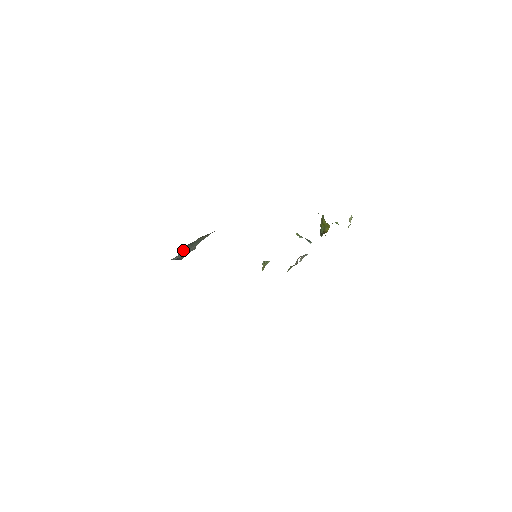
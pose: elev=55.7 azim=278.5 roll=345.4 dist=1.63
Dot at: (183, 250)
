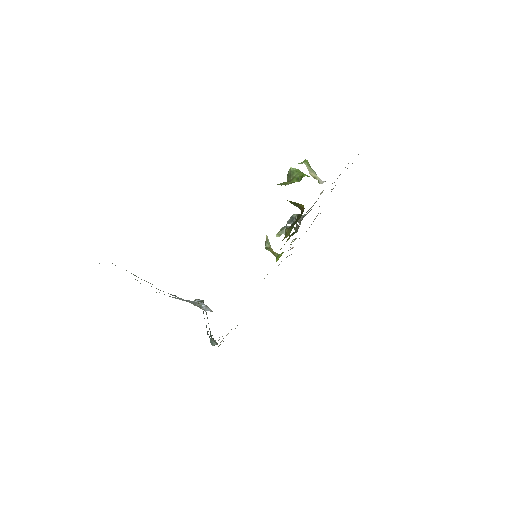
Dot at: occluded
